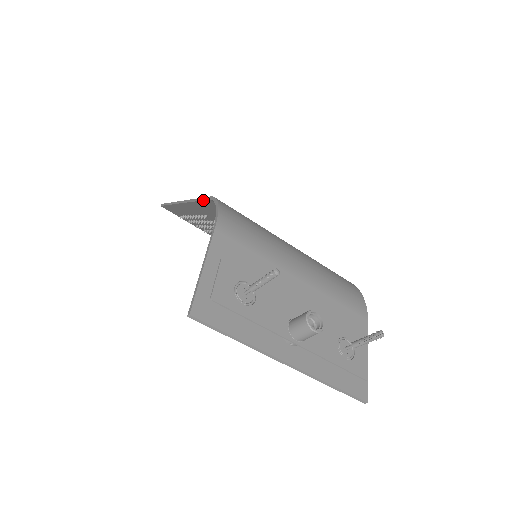
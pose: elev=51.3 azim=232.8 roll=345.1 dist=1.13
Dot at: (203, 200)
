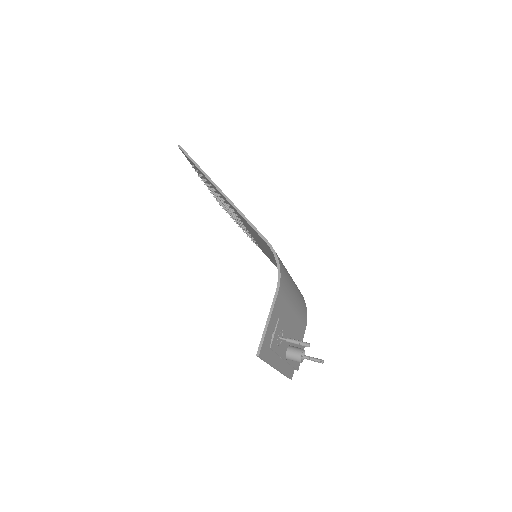
Dot at: (258, 233)
